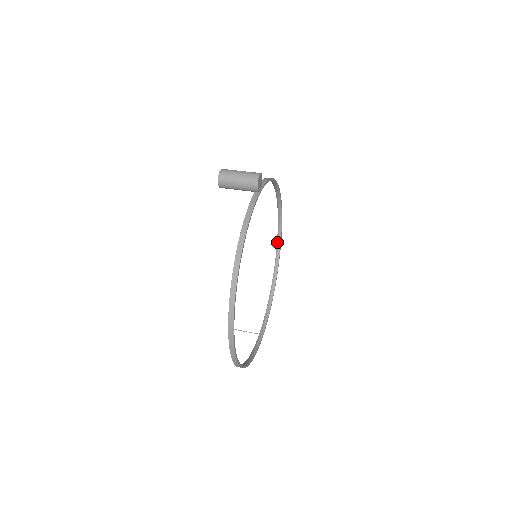
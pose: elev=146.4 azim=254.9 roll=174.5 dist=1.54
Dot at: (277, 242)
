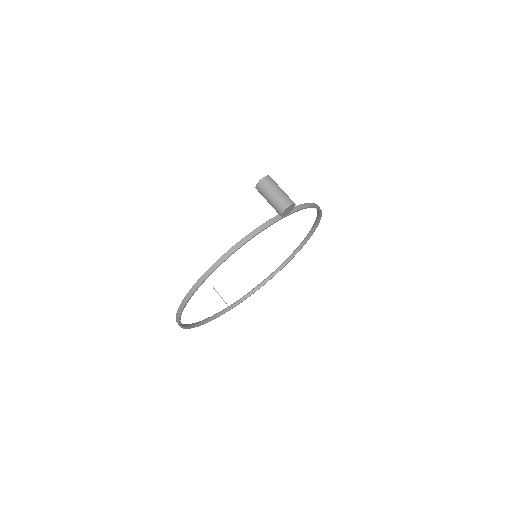
Dot at: (297, 247)
